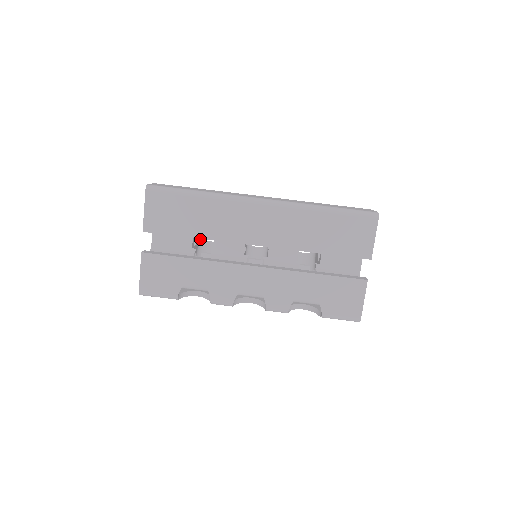
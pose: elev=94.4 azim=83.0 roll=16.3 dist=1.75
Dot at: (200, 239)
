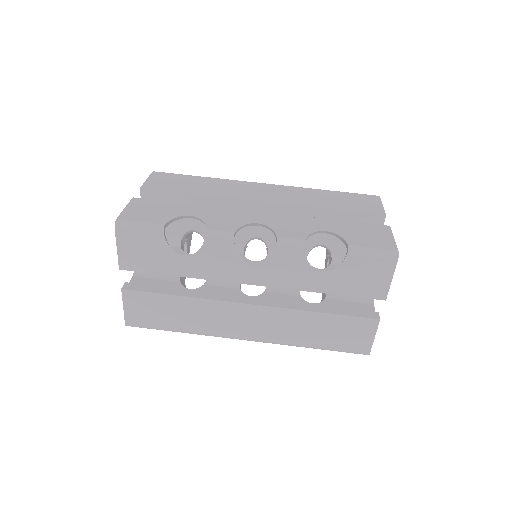
Dot at: (184, 284)
